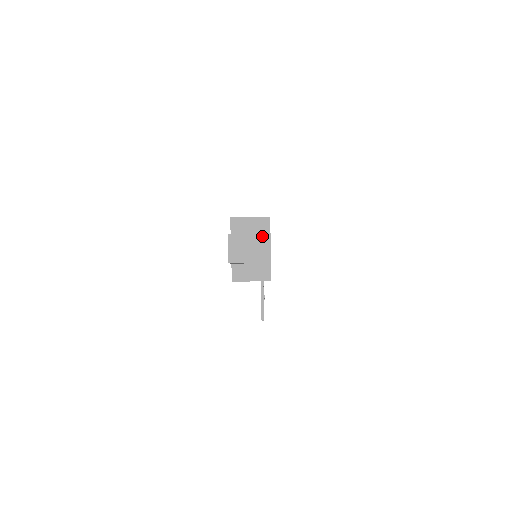
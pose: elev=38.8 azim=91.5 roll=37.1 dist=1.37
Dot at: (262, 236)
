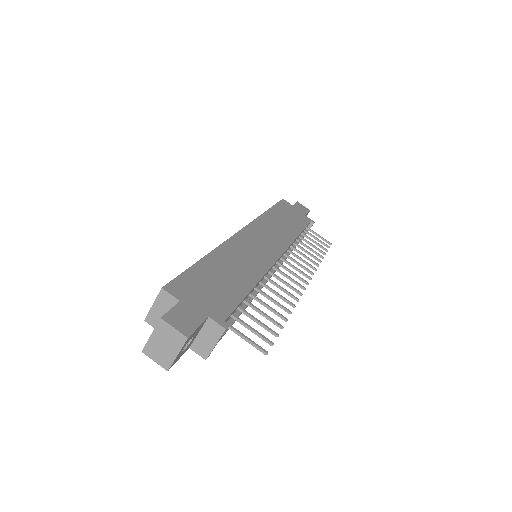
Dot at: (159, 327)
